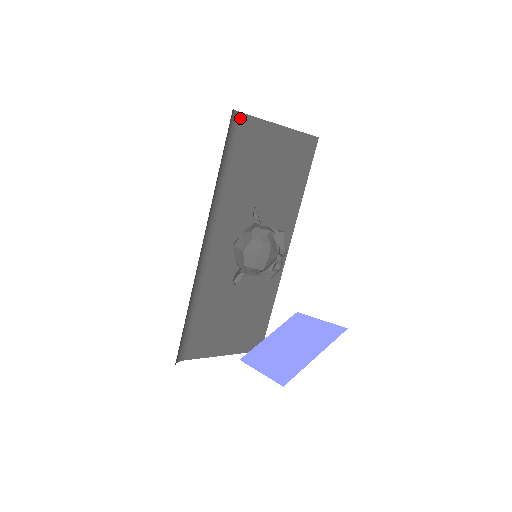
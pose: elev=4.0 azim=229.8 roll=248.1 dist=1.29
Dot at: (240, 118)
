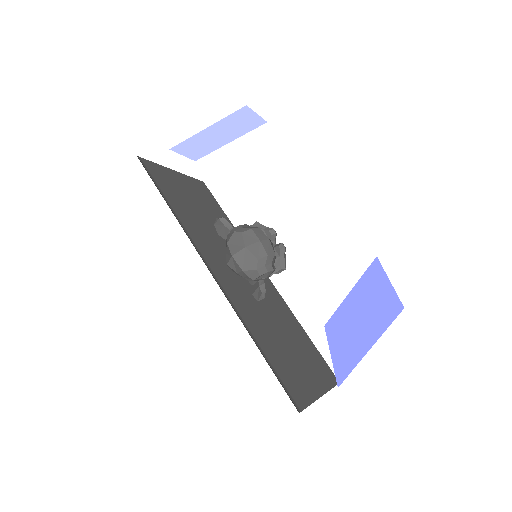
Dot at: (142, 161)
